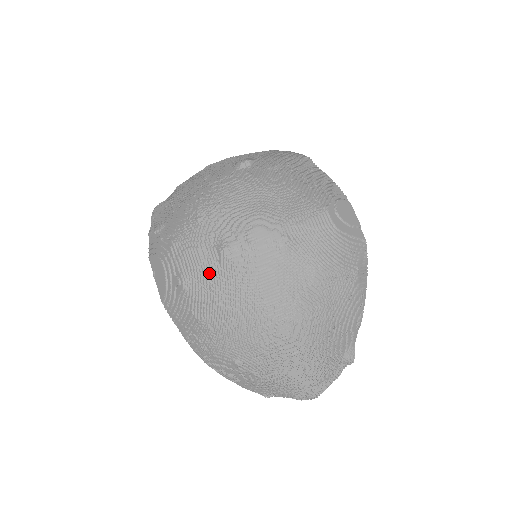
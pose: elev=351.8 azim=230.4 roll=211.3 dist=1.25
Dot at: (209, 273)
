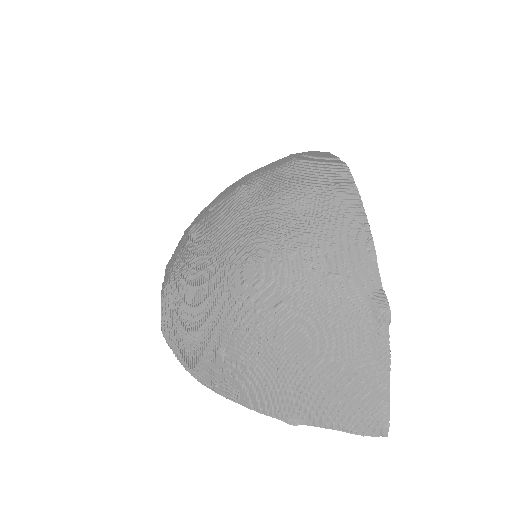
Dot at: (181, 259)
